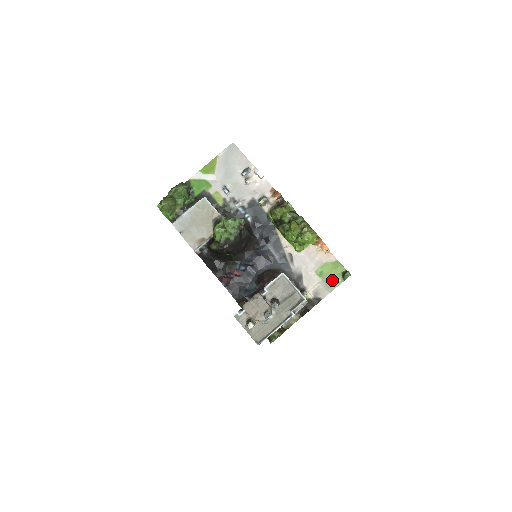
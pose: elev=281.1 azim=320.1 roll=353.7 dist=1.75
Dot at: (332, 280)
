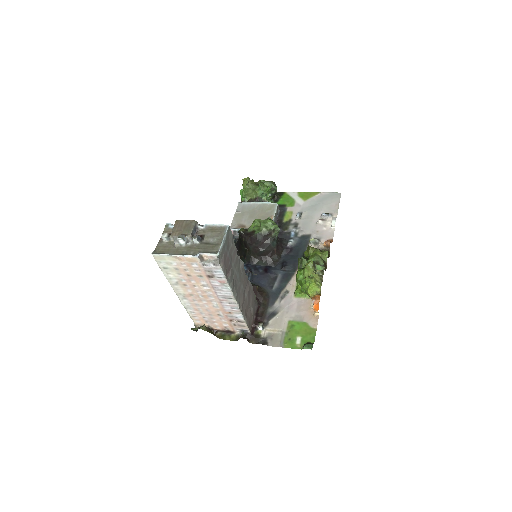
Dot at: (294, 339)
